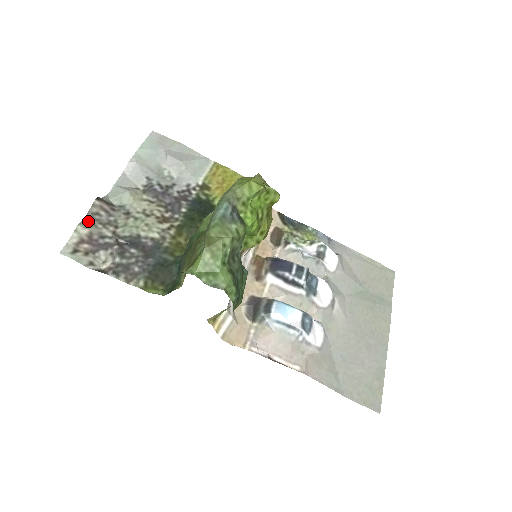
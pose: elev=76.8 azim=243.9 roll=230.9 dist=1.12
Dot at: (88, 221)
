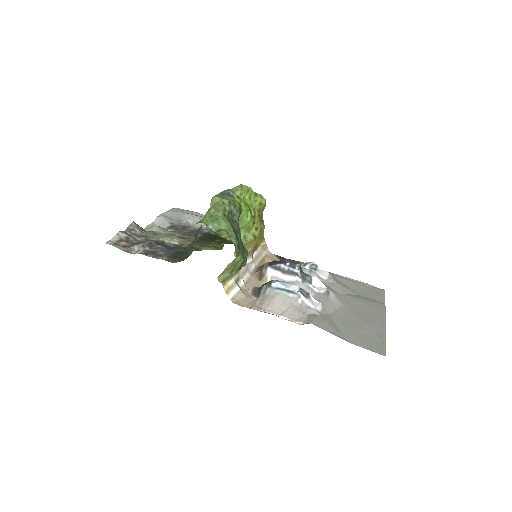
Dot at: (126, 233)
